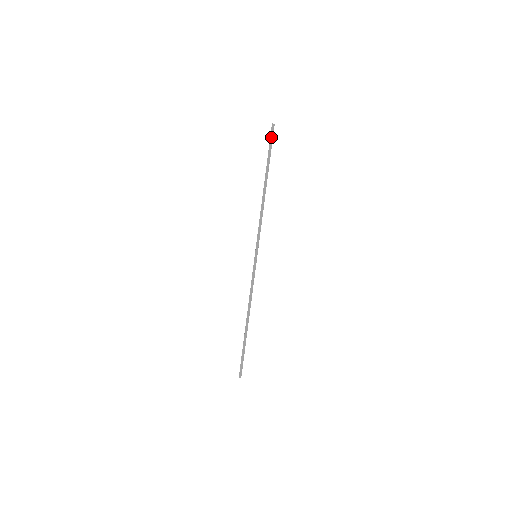
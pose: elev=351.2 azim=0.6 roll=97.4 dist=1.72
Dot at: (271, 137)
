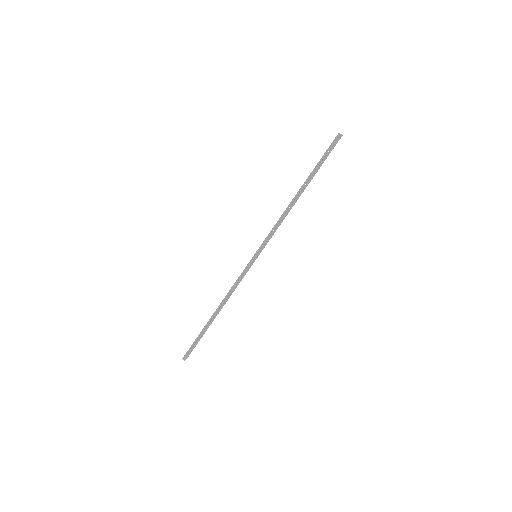
Dot at: (333, 147)
